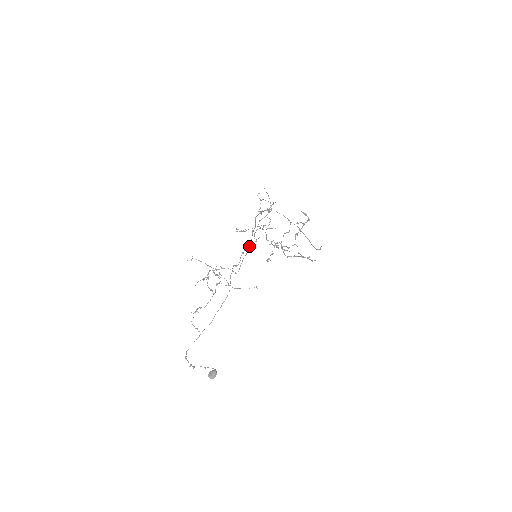
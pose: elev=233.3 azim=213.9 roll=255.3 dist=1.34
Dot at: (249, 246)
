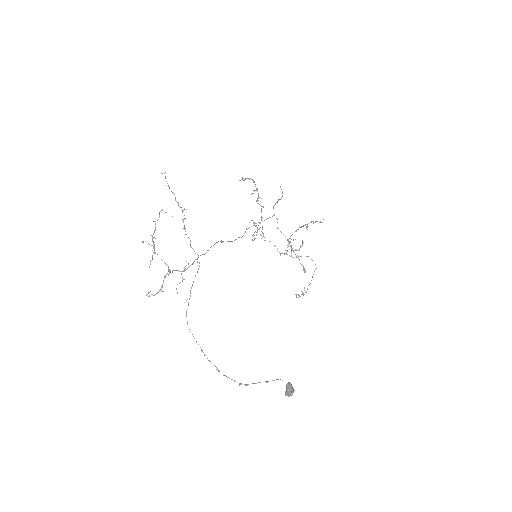
Dot at: (221, 241)
